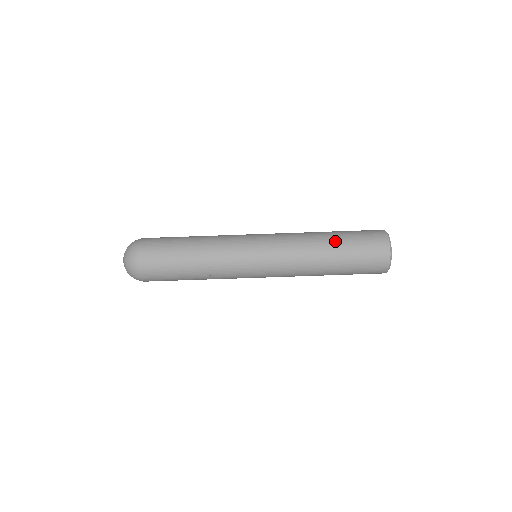
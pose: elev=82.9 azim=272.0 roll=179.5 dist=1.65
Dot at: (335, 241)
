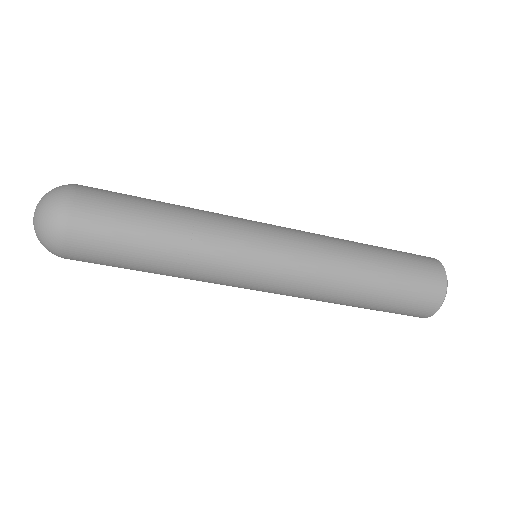
Dot at: (364, 306)
